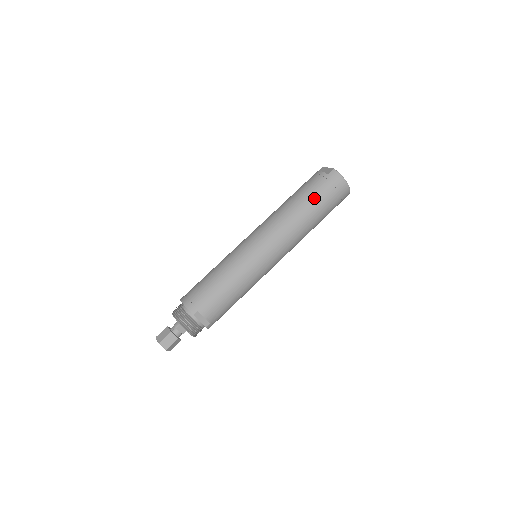
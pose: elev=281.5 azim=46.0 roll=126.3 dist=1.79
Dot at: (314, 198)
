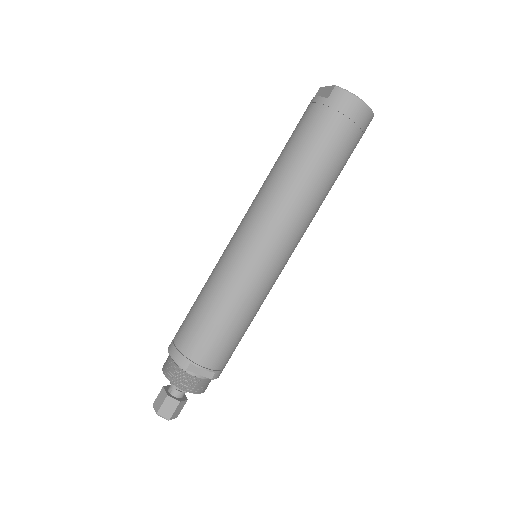
Dot at: (315, 144)
